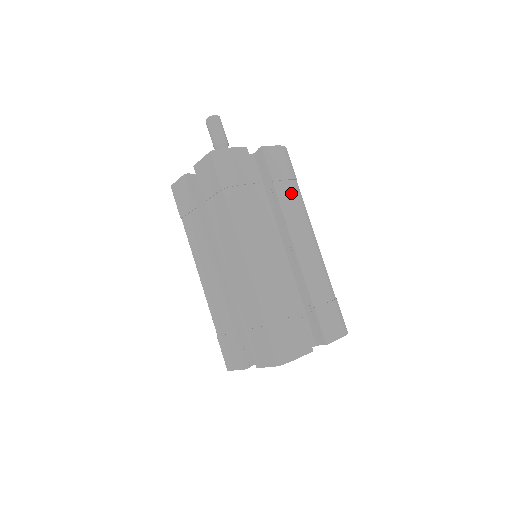
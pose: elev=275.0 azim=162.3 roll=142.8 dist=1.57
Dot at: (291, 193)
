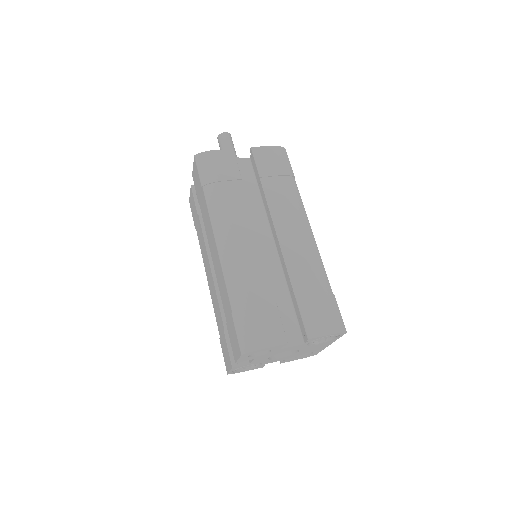
Dot at: (282, 188)
